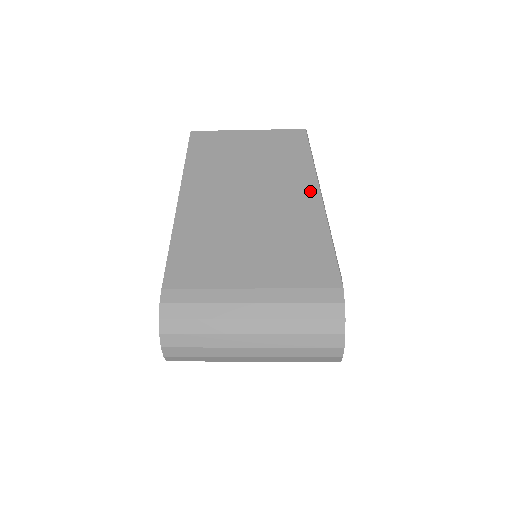
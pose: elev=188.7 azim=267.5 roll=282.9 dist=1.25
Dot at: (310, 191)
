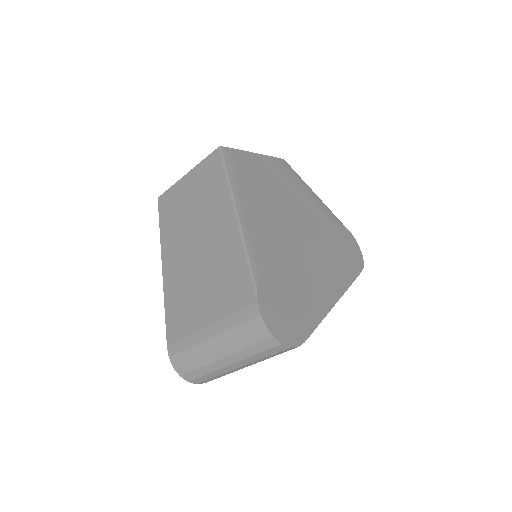
Dot at: (229, 215)
